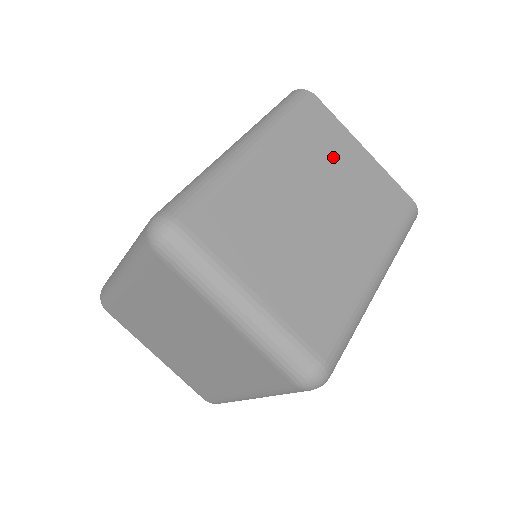
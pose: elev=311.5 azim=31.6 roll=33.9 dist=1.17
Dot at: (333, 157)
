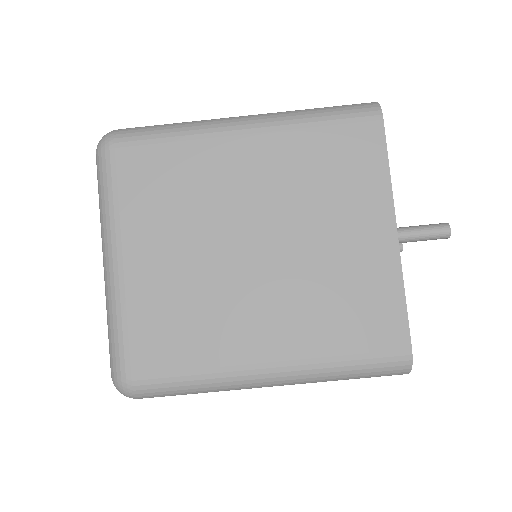
Dot at: occluded
